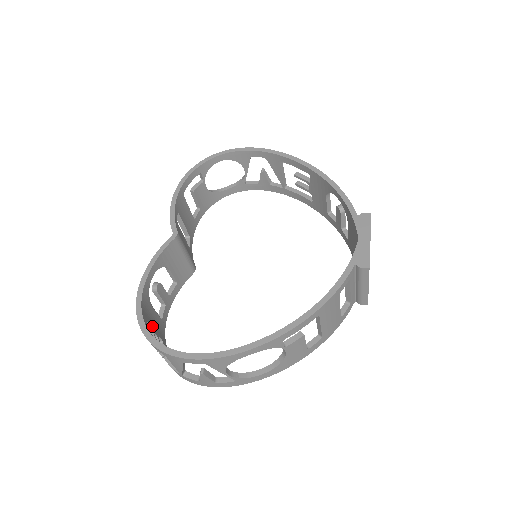
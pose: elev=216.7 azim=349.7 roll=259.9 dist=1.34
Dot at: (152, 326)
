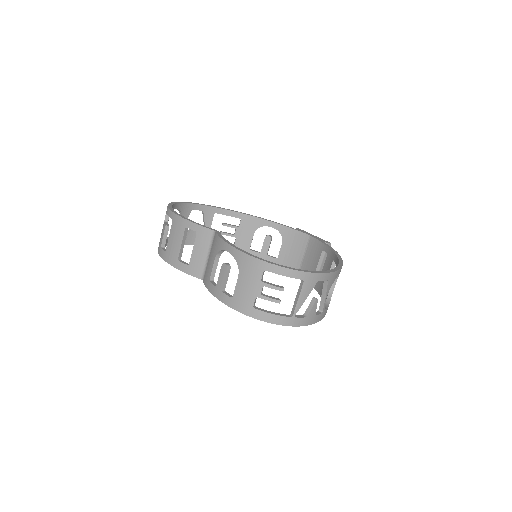
Dot at: (259, 282)
